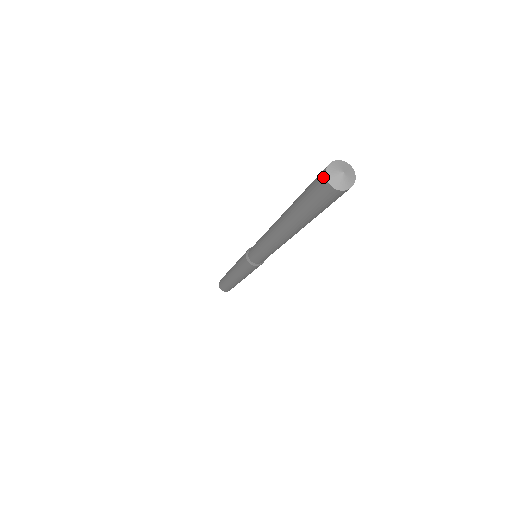
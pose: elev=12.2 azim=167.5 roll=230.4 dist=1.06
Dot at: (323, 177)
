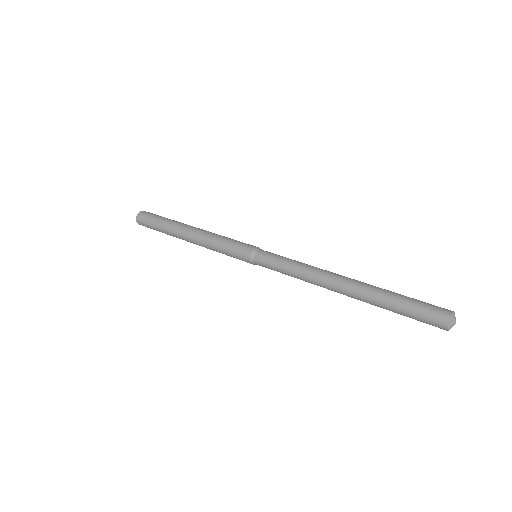
Dot at: (445, 321)
